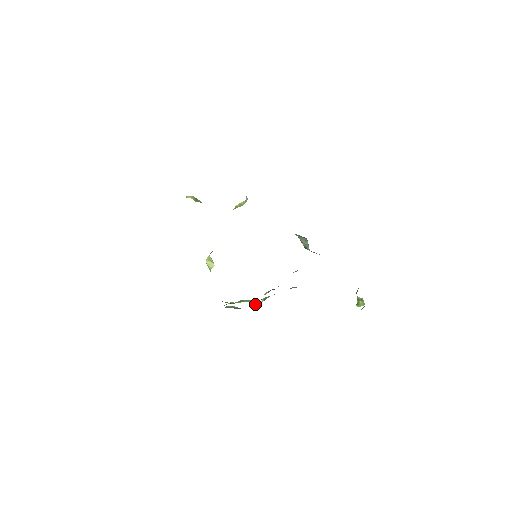
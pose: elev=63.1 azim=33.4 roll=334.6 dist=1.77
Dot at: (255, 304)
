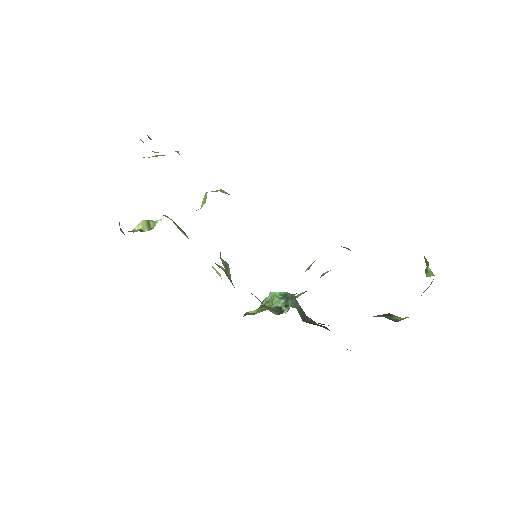
Dot at: (285, 308)
